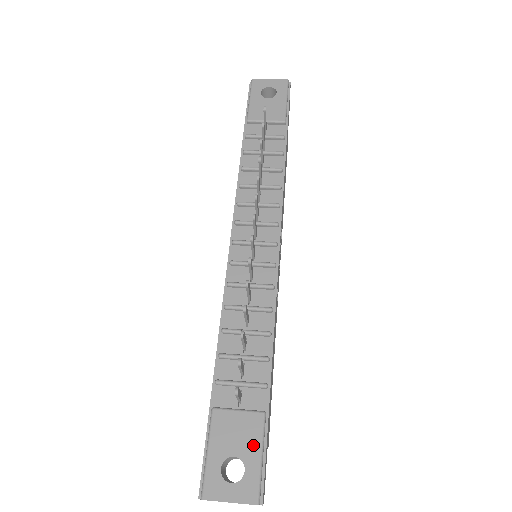
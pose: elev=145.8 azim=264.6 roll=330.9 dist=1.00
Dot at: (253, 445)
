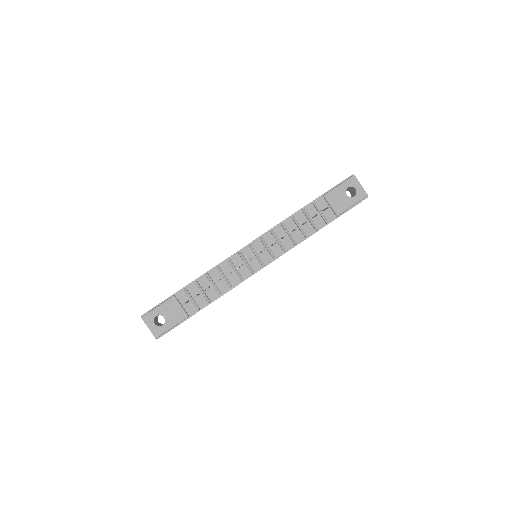
Dot at: (173, 321)
